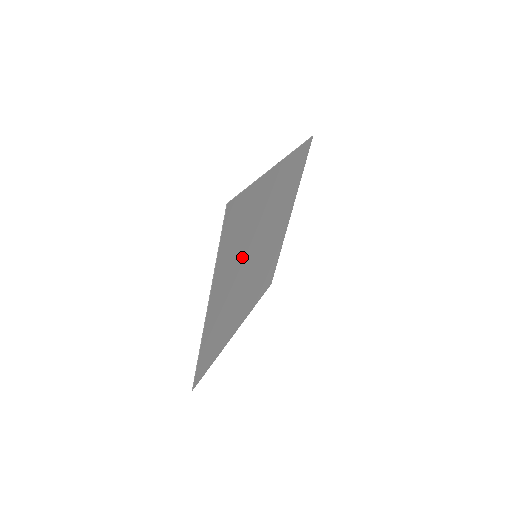
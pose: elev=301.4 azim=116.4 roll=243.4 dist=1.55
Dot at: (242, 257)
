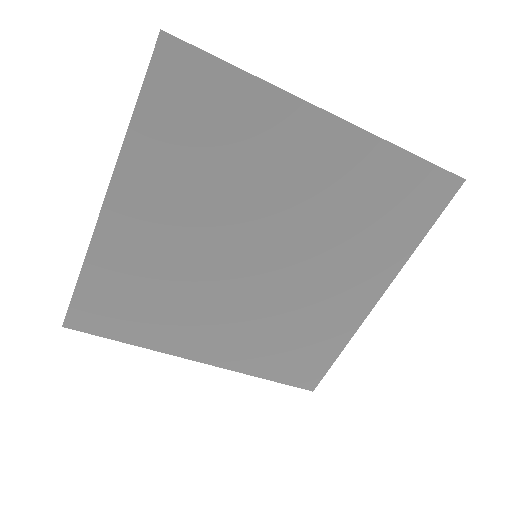
Dot at: (210, 205)
